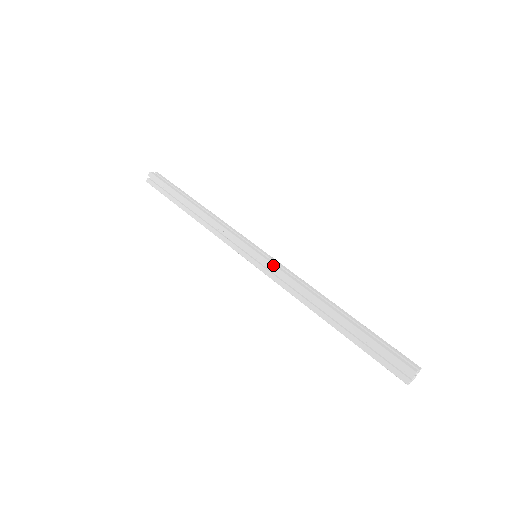
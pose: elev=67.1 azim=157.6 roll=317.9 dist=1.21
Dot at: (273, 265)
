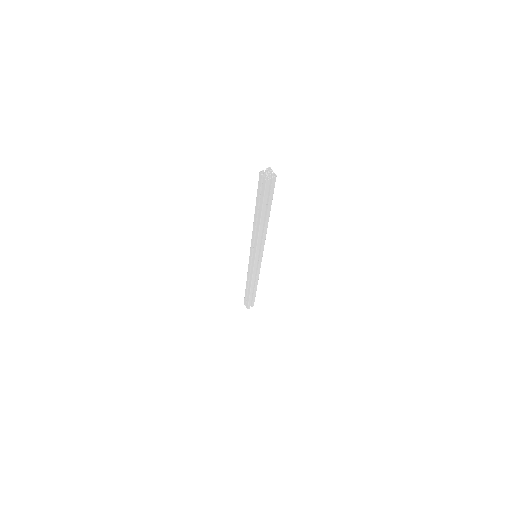
Dot at: (251, 245)
